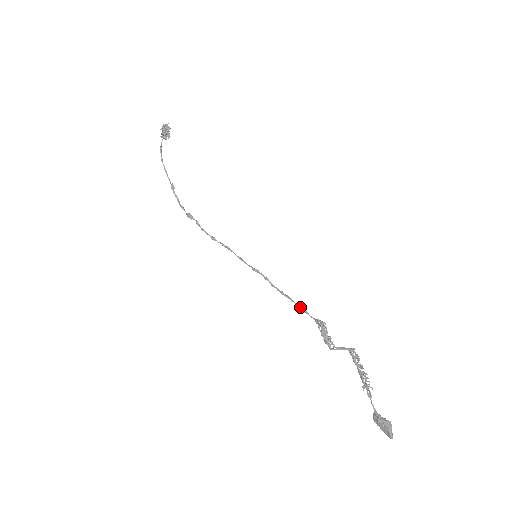
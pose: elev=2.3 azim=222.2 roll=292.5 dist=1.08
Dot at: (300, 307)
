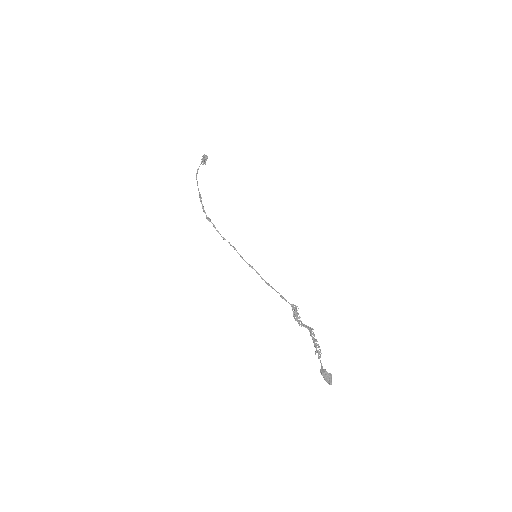
Dot at: (281, 295)
